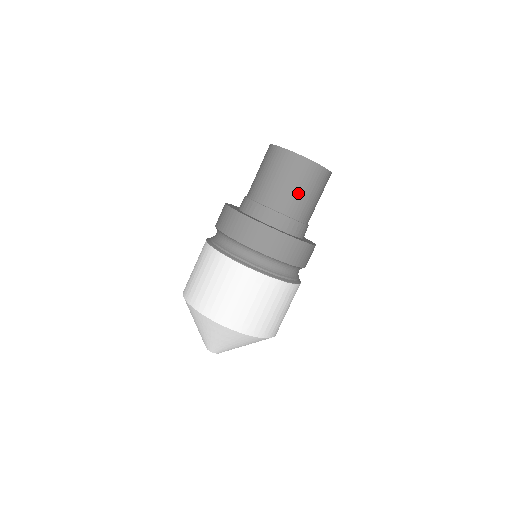
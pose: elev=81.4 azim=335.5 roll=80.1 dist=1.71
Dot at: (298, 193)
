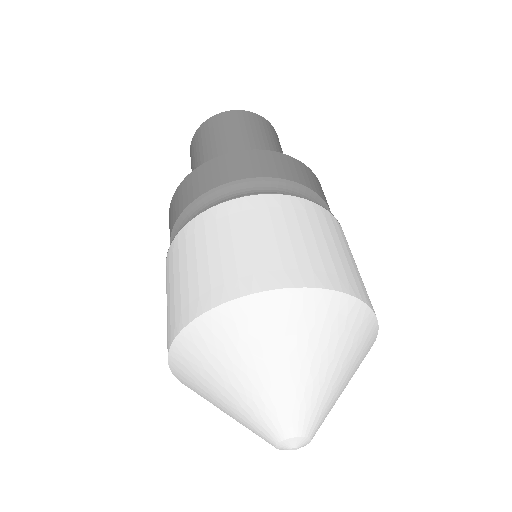
Dot at: (209, 148)
